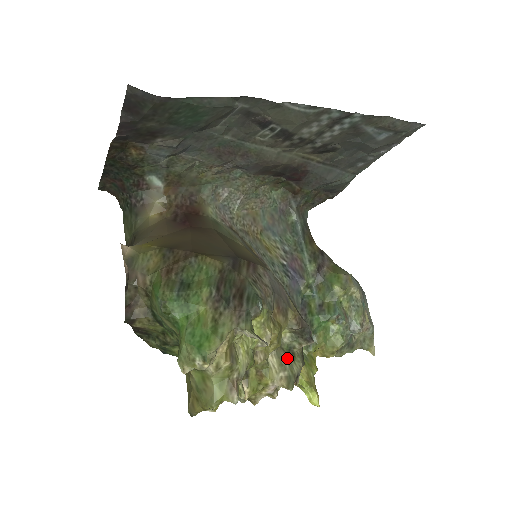
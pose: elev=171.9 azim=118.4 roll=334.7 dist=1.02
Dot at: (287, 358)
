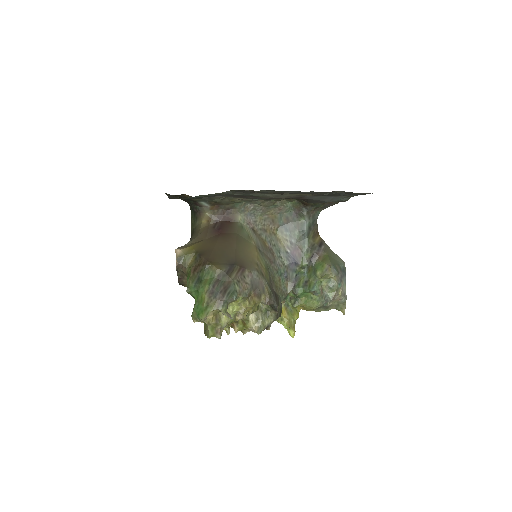
Dot at: (262, 316)
